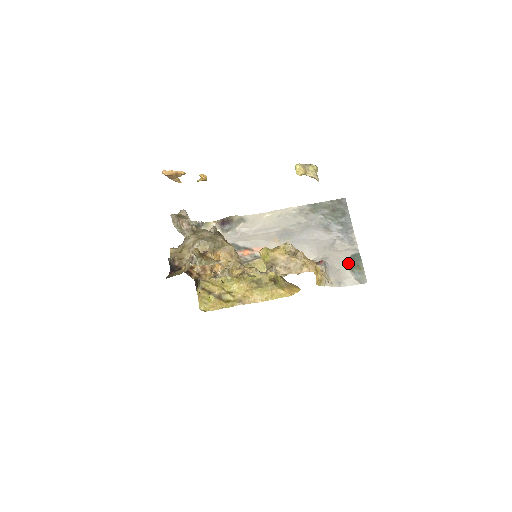
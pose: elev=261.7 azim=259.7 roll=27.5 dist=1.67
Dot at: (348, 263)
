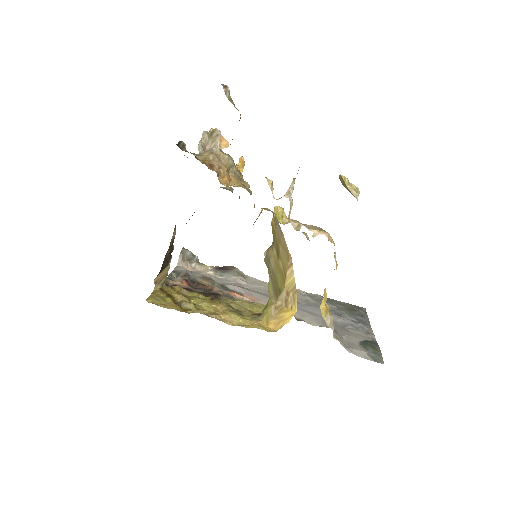
Dot at: (360, 342)
